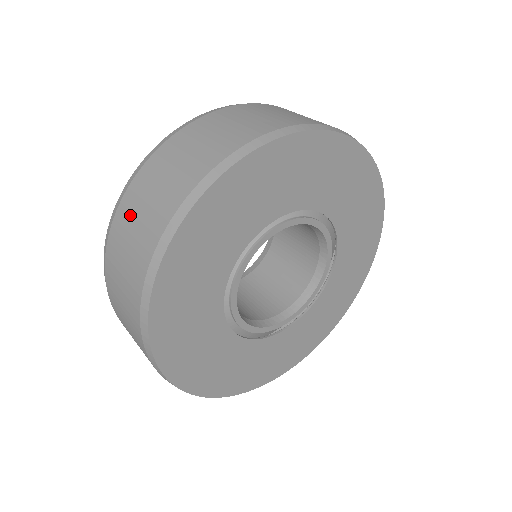
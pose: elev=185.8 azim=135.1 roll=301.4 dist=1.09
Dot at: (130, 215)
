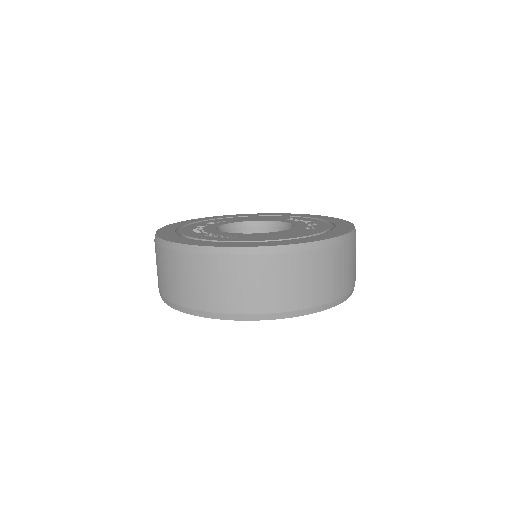
Dot at: (156, 259)
